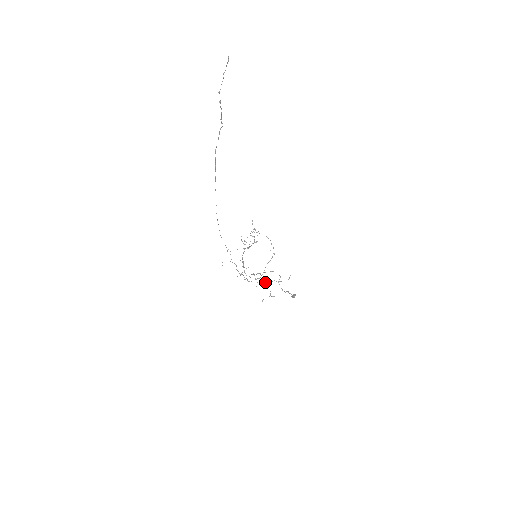
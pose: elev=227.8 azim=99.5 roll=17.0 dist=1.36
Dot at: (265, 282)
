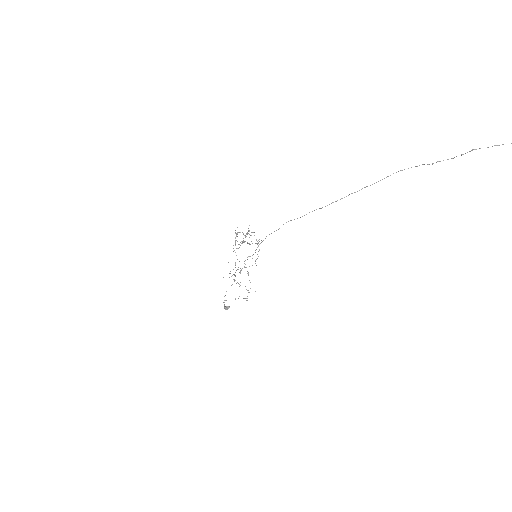
Dot at: (240, 282)
